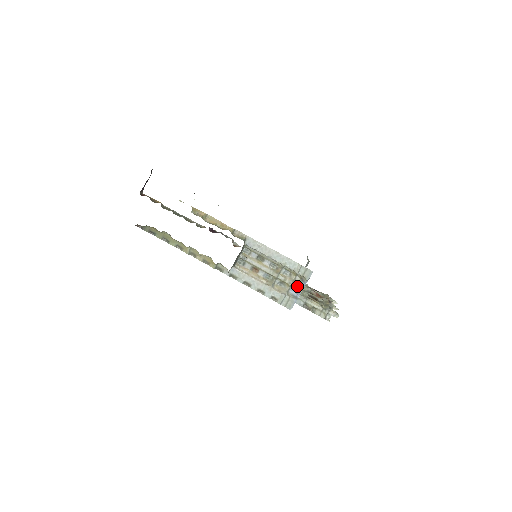
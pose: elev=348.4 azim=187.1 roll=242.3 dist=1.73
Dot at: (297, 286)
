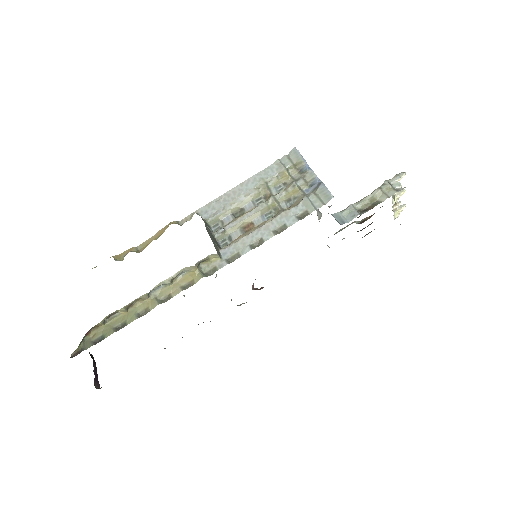
Dot at: (305, 179)
